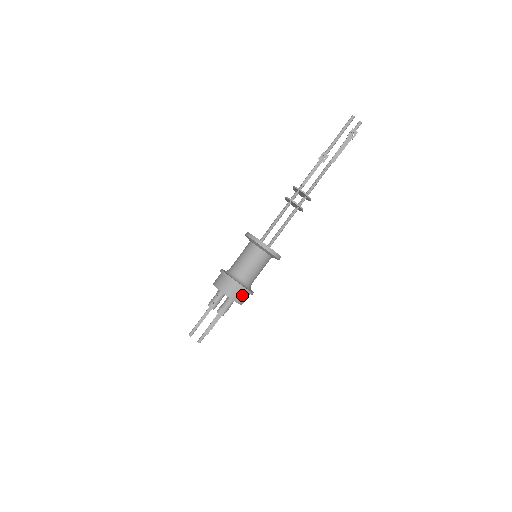
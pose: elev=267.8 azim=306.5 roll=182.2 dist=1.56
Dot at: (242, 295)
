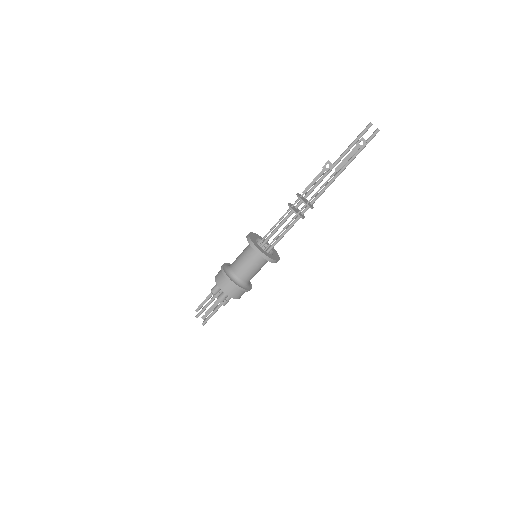
Dot at: (234, 290)
